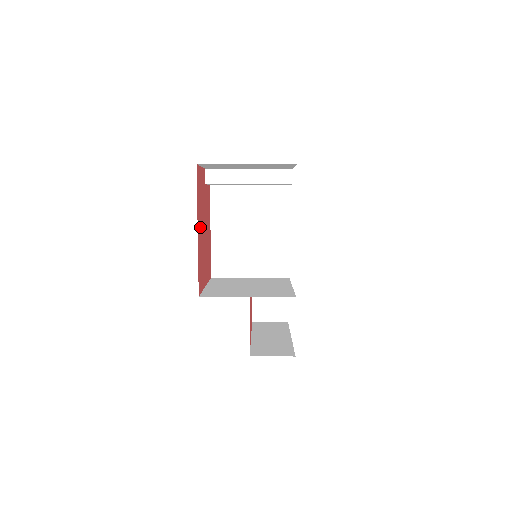
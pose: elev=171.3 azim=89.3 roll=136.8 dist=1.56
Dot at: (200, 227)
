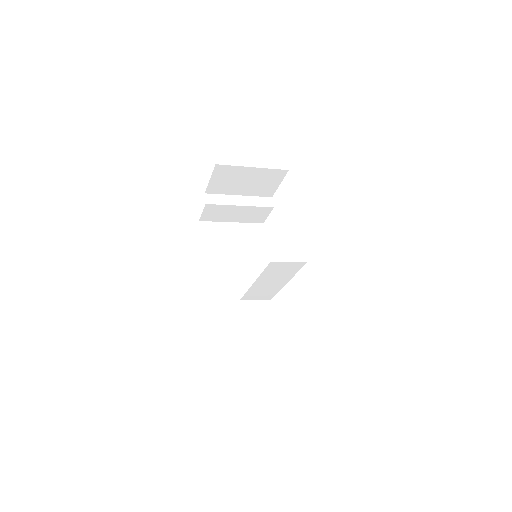
Dot at: occluded
